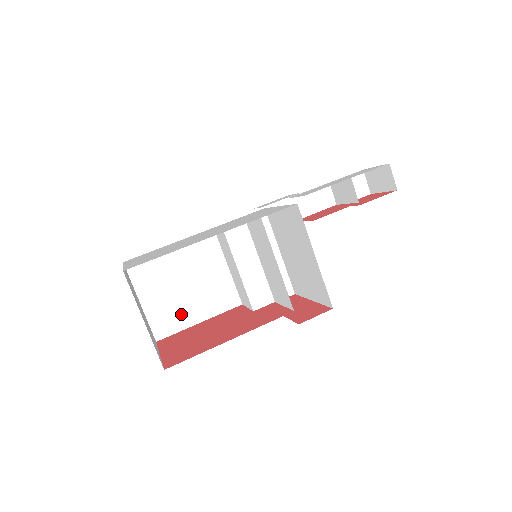
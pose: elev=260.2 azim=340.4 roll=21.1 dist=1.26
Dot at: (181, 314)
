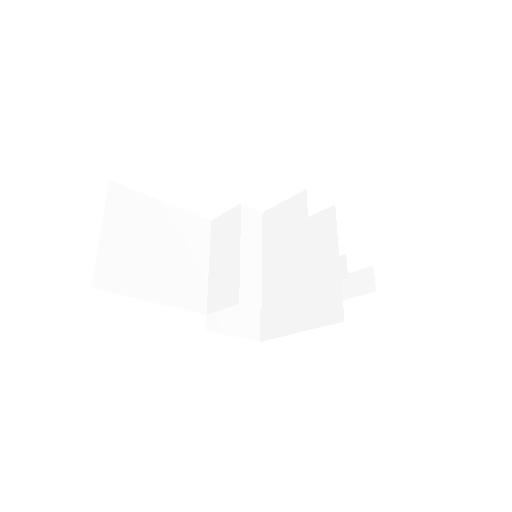
Dot at: (138, 277)
